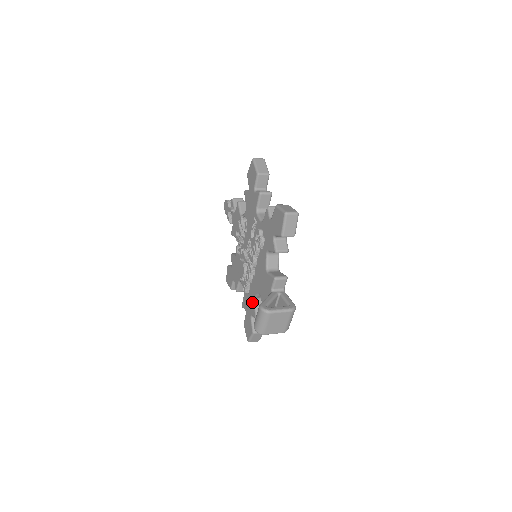
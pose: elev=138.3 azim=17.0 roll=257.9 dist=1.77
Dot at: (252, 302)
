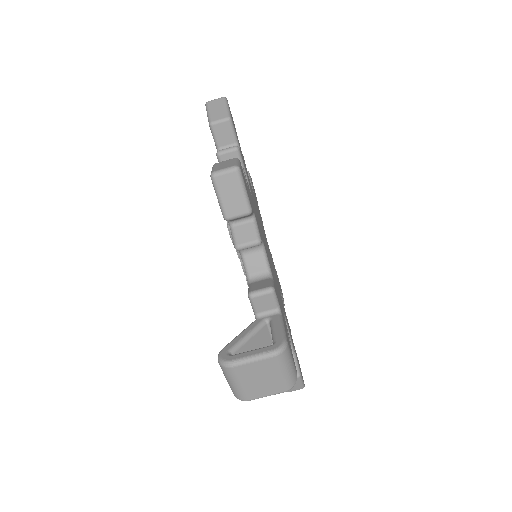
Dot at: occluded
